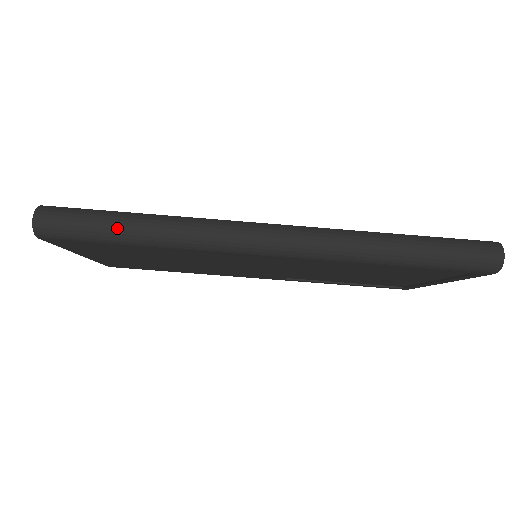
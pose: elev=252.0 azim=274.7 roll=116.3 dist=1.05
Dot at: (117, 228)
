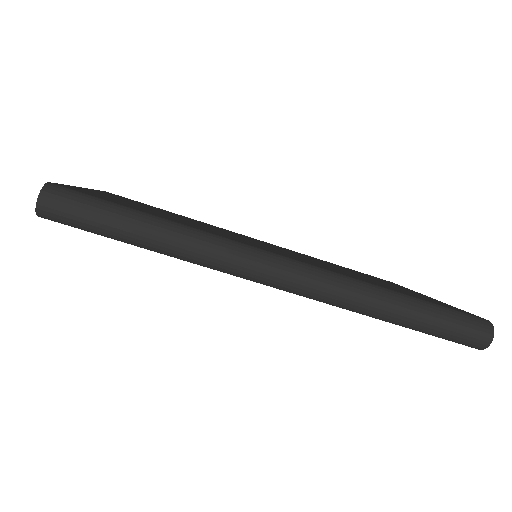
Dot at: (127, 230)
